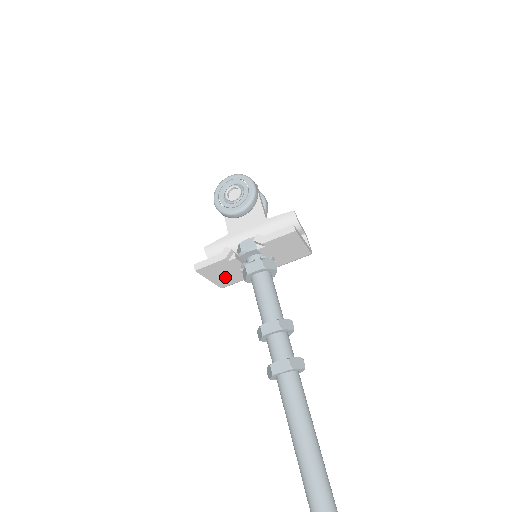
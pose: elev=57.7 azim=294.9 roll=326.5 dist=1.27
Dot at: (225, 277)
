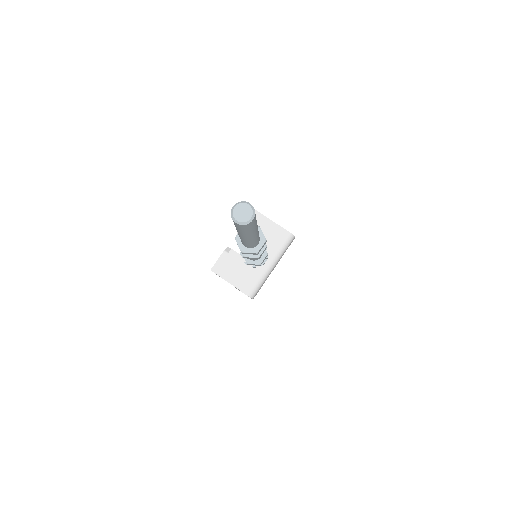
Dot at: (240, 277)
